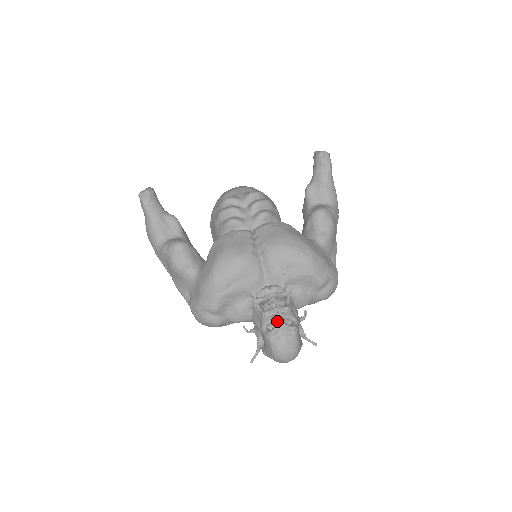
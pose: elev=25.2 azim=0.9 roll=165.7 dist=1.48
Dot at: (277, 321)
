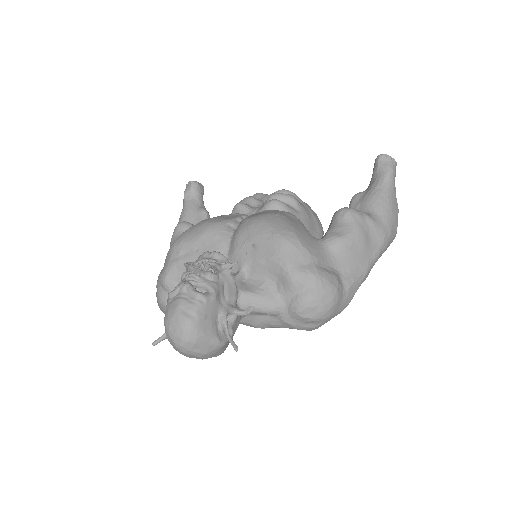
Dot at: (185, 280)
